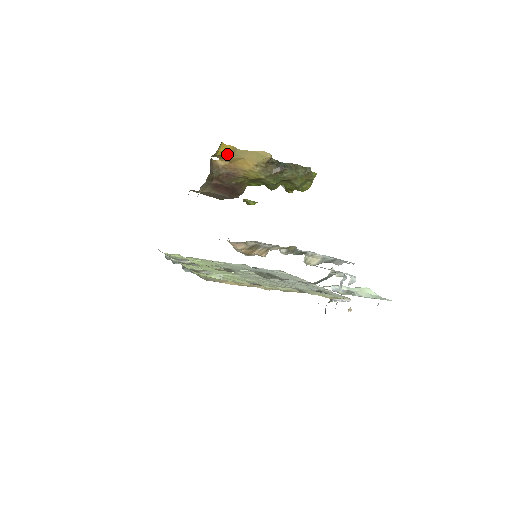
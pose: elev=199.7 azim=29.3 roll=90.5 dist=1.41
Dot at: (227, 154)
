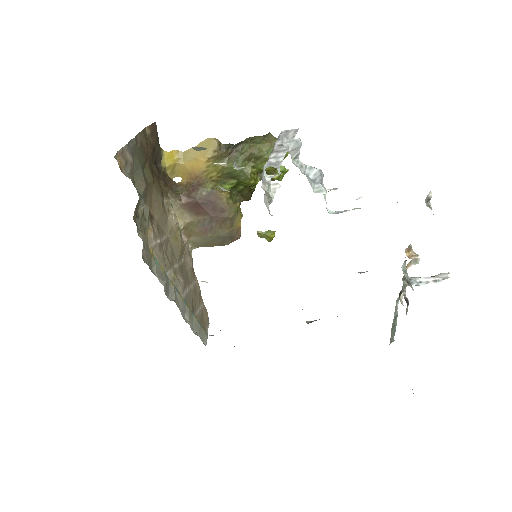
Dot at: (176, 162)
